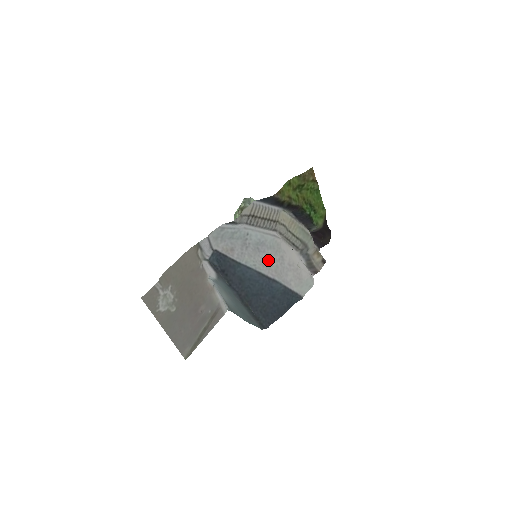
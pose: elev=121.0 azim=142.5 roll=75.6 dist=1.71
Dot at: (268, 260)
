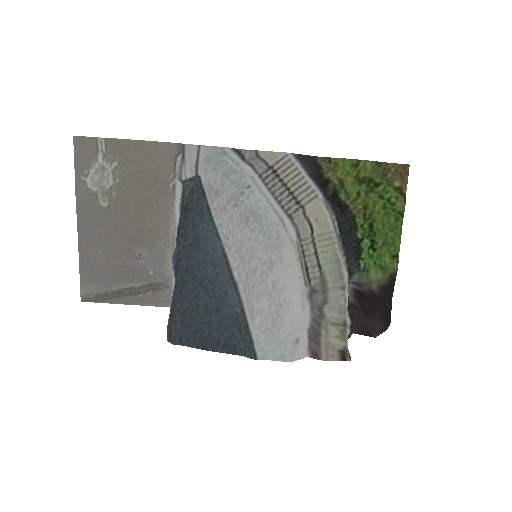
Dot at: (249, 249)
